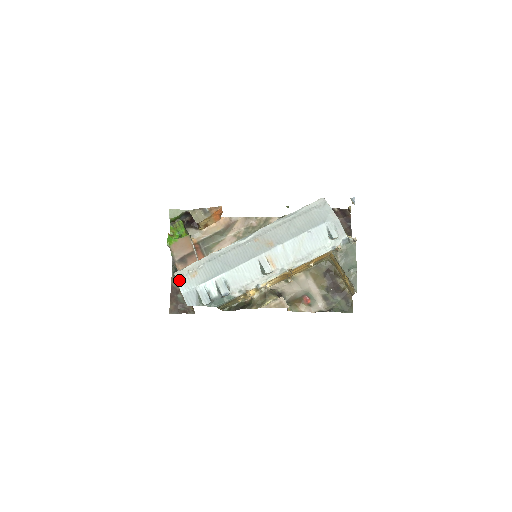
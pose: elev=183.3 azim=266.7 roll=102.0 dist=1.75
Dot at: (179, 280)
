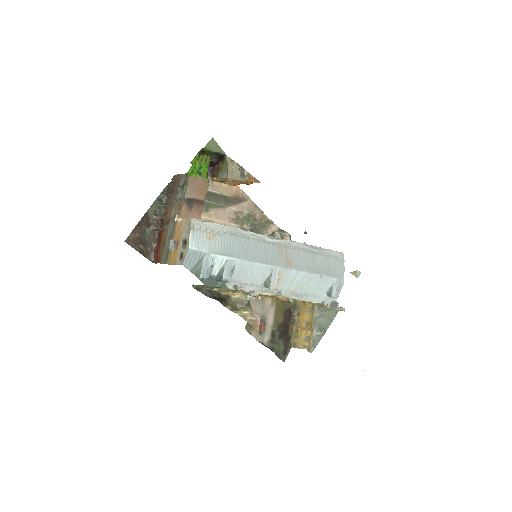
Dot at: (193, 230)
